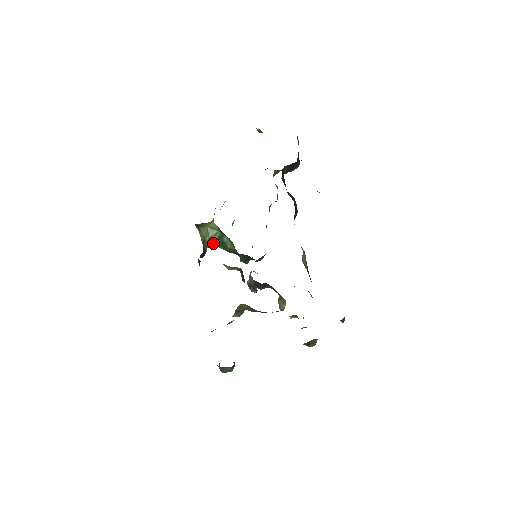
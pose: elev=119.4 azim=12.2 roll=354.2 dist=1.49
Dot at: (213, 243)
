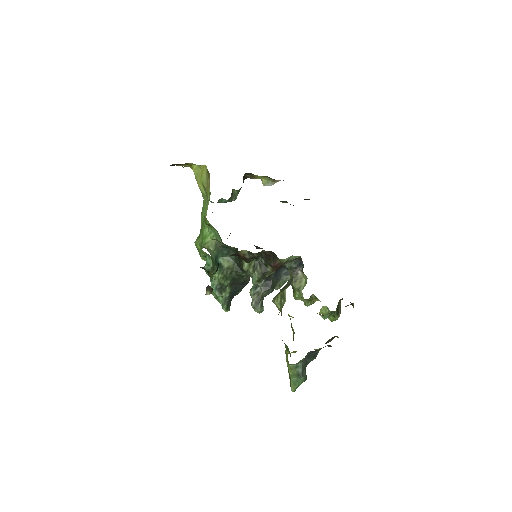
Dot at: (214, 264)
